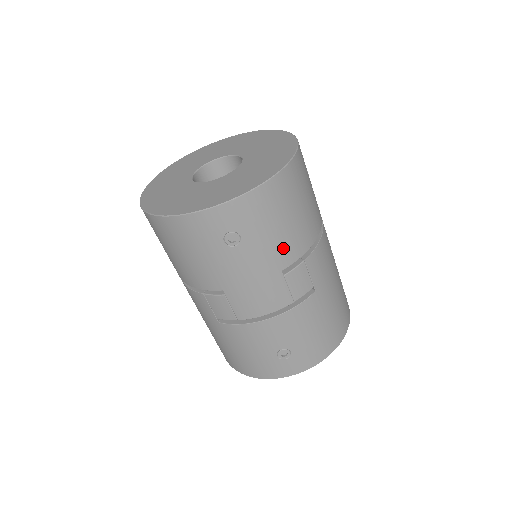
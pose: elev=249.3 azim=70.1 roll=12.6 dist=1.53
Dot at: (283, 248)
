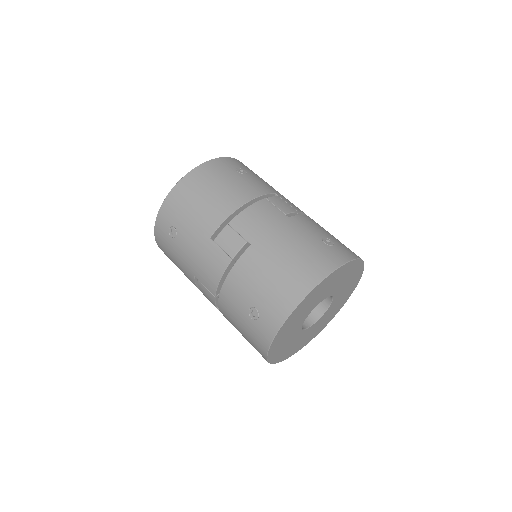
Dot at: (204, 221)
